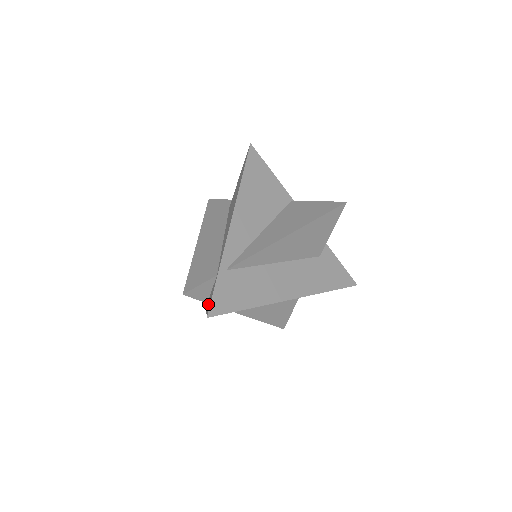
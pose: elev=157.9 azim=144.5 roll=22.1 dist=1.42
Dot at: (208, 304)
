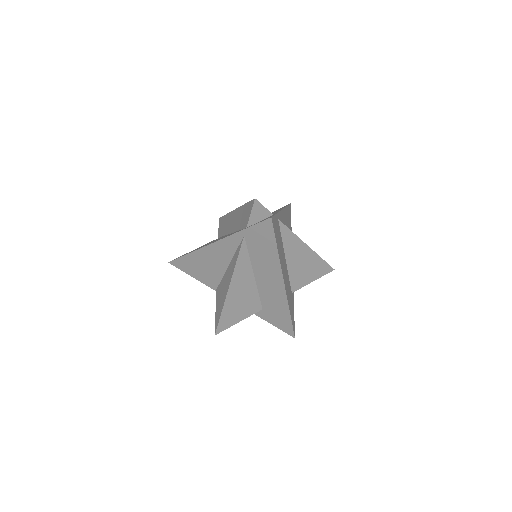
Dot at: occluded
